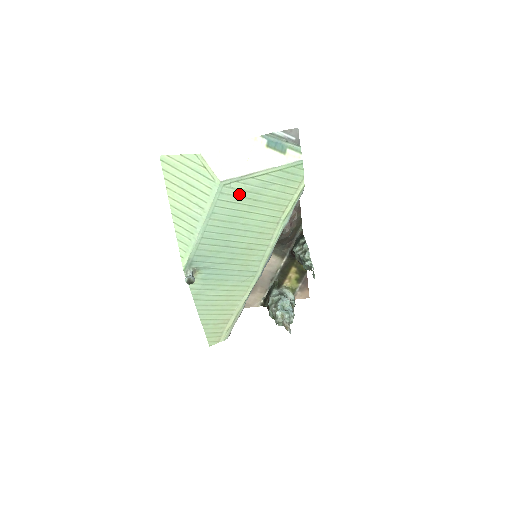
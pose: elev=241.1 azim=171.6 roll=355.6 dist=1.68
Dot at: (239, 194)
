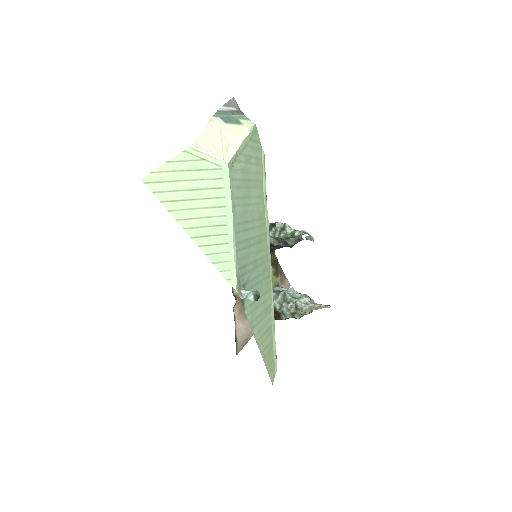
Dot at: (240, 176)
